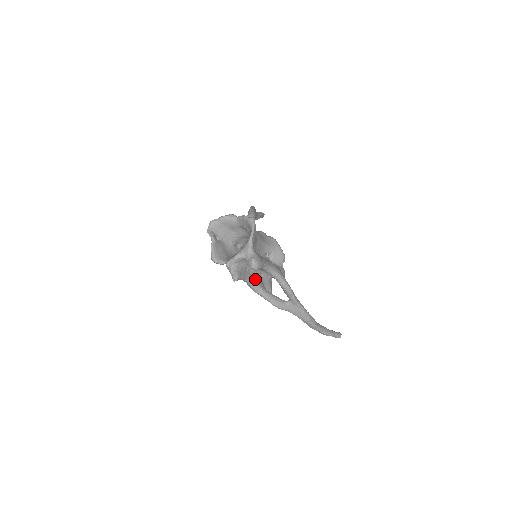
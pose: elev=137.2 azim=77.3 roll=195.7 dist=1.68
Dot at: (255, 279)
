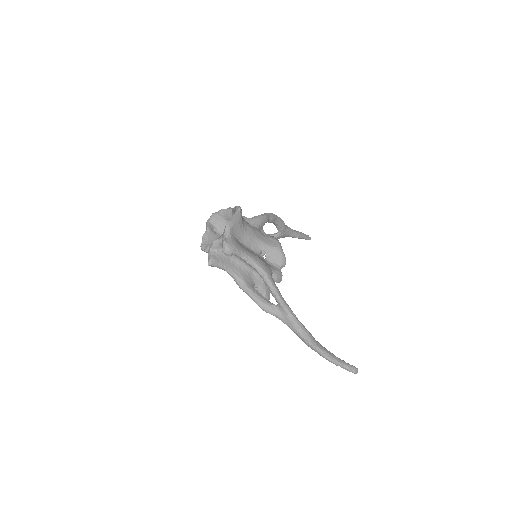
Dot at: (240, 273)
